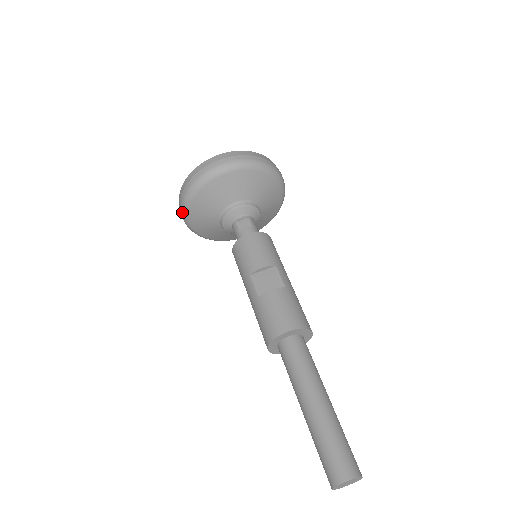
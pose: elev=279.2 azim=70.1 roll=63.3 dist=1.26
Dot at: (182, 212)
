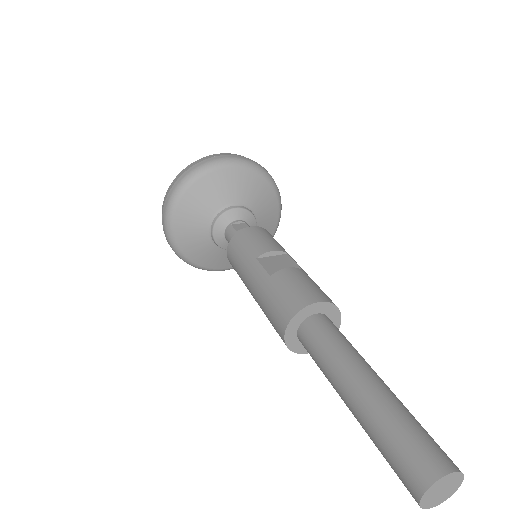
Dot at: (167, 210)
